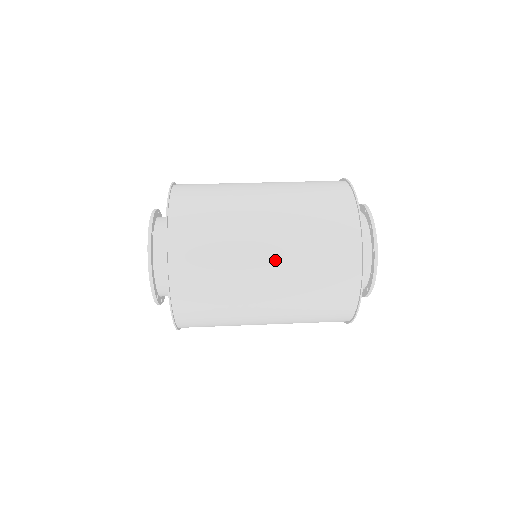
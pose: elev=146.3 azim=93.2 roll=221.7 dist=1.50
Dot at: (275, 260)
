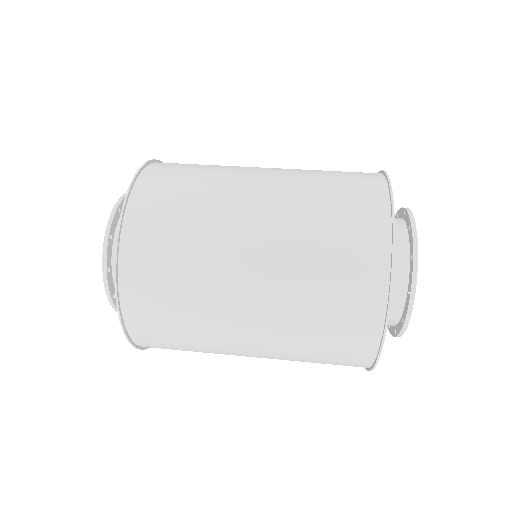
Dot at: (260, 346)
